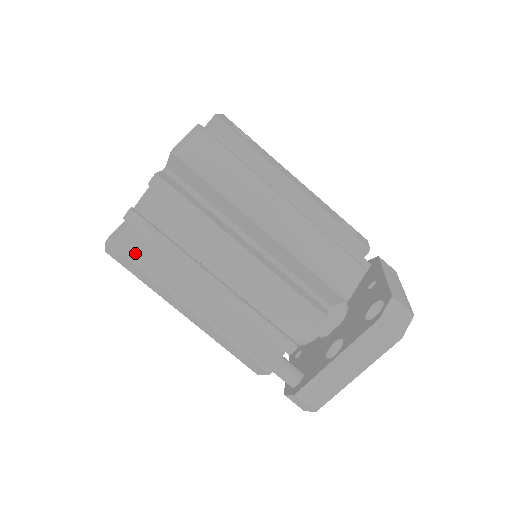
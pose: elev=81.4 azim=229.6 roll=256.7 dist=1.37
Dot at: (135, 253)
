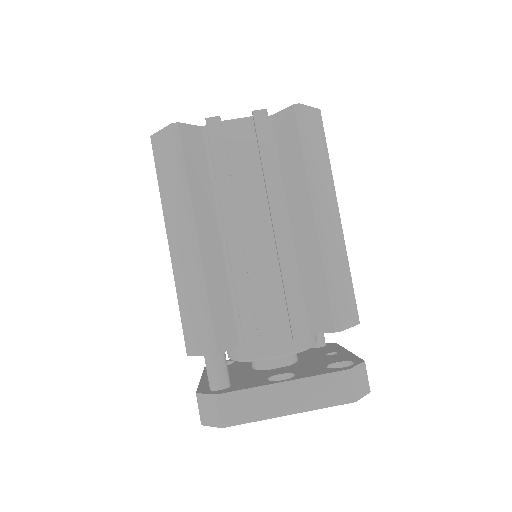
Dot at: (187, 154)
